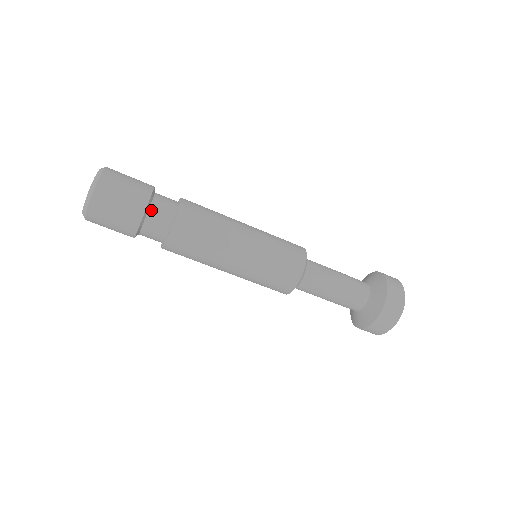
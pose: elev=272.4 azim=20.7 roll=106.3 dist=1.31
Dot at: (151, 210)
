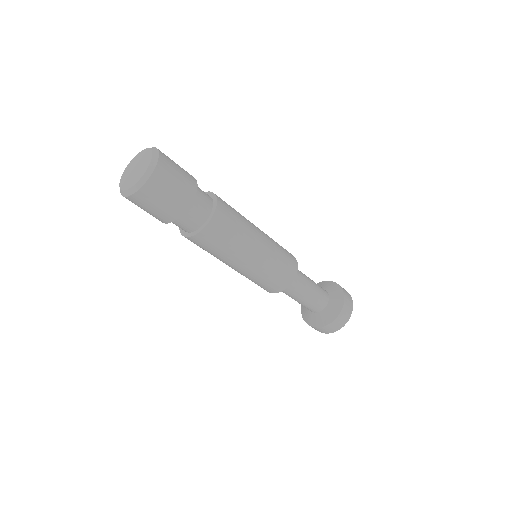
Dot at: (197, 190)
